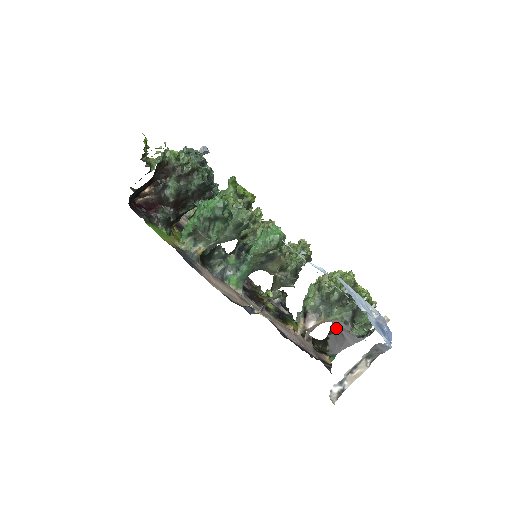
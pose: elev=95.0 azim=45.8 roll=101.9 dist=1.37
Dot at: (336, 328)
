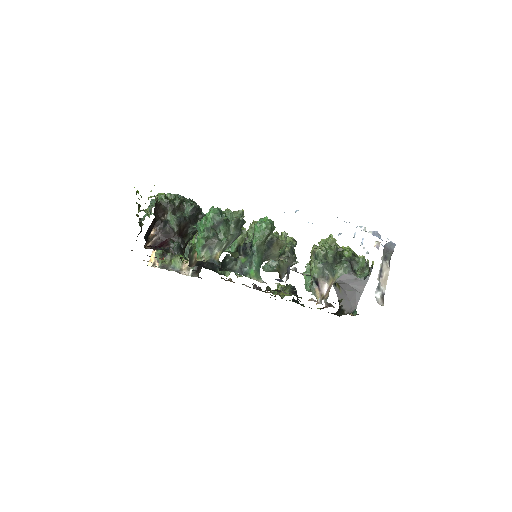
Dot at: (343, 291)
